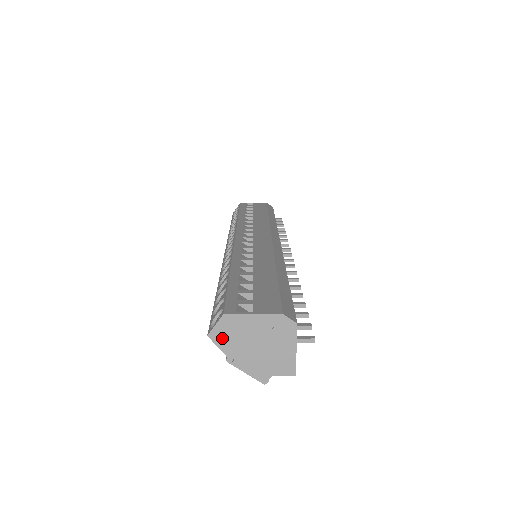
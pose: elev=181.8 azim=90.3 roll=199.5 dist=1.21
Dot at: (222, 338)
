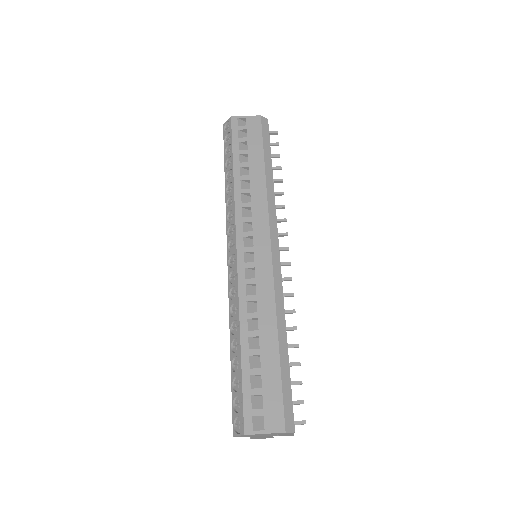
Dot at: (243, 436)
